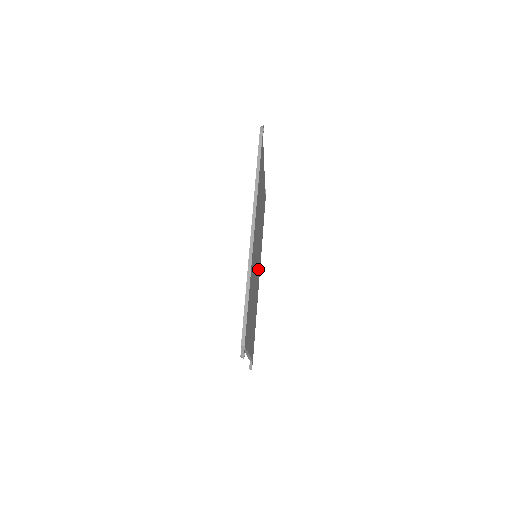
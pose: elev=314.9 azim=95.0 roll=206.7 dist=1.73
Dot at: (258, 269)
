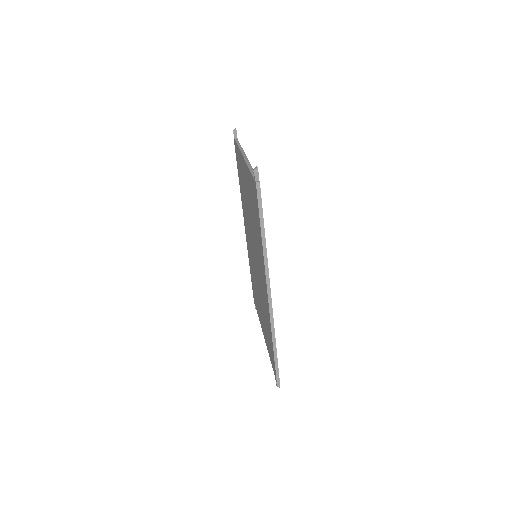
Dot at: occluded
